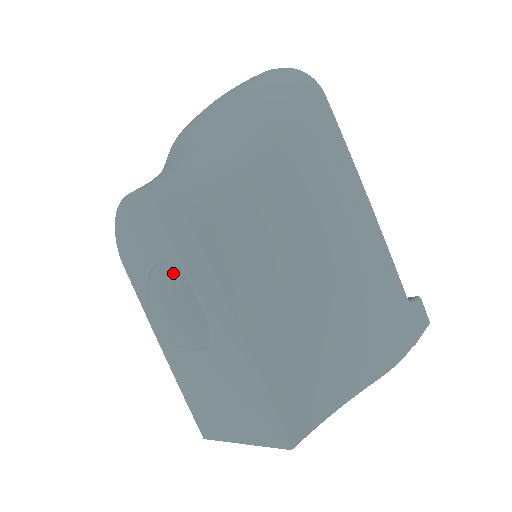
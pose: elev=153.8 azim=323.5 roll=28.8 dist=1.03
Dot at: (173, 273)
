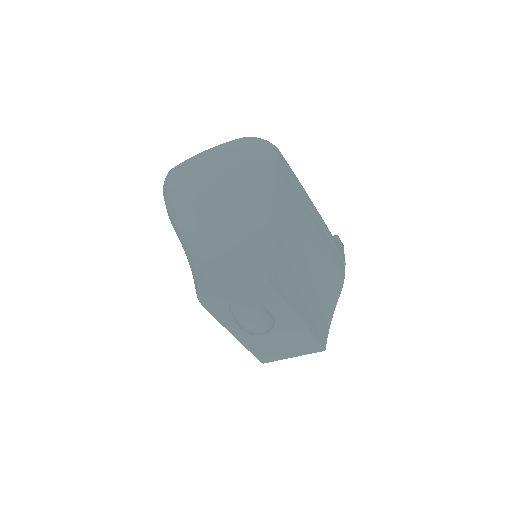
Dot at: (254, 304)
